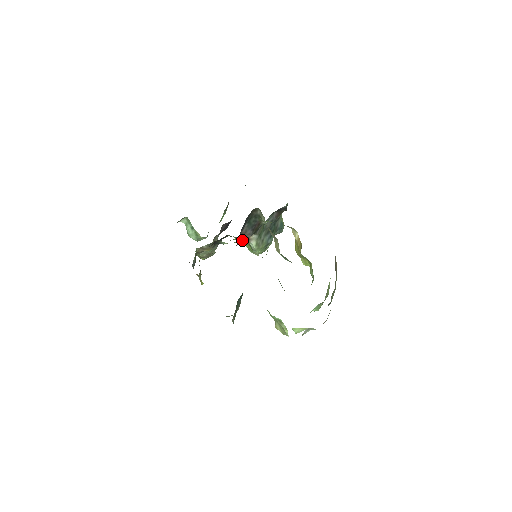
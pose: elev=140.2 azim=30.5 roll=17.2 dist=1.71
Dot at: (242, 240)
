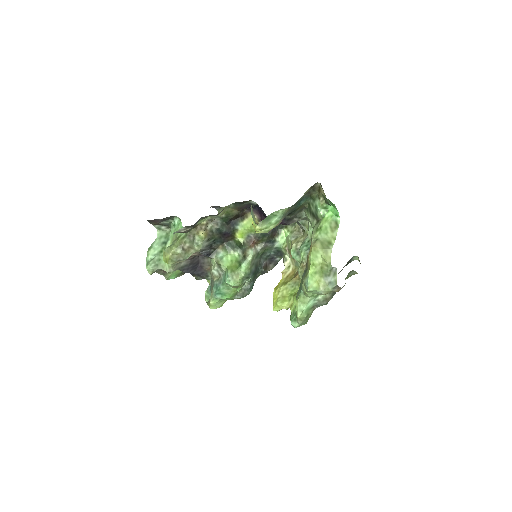
Dot at: occluded
